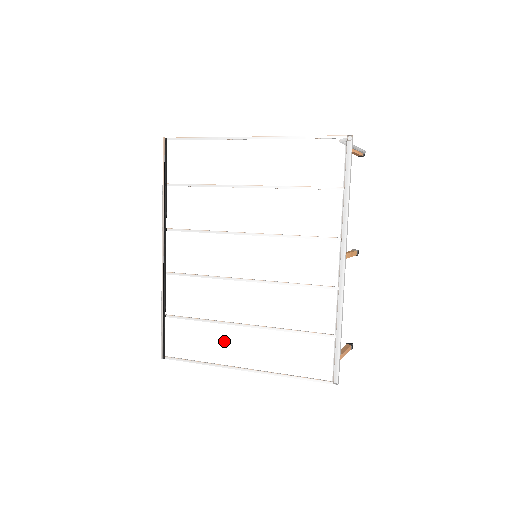
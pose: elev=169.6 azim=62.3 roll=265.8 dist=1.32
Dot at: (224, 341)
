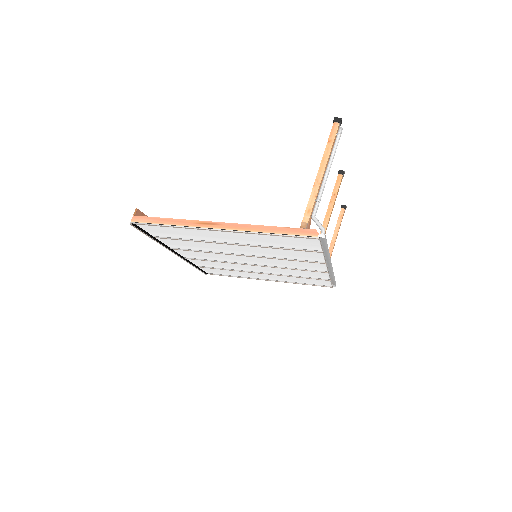
Dot at: (249, 275)
